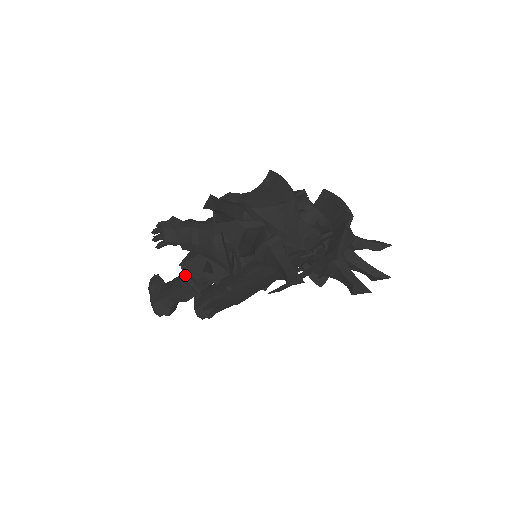
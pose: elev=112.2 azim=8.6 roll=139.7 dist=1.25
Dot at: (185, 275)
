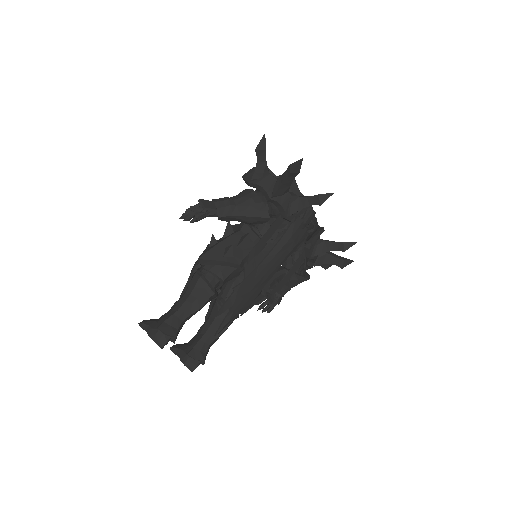
Dot at: (200, 275)
